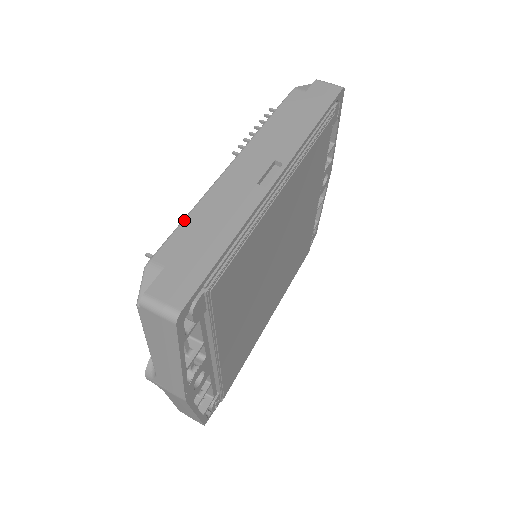
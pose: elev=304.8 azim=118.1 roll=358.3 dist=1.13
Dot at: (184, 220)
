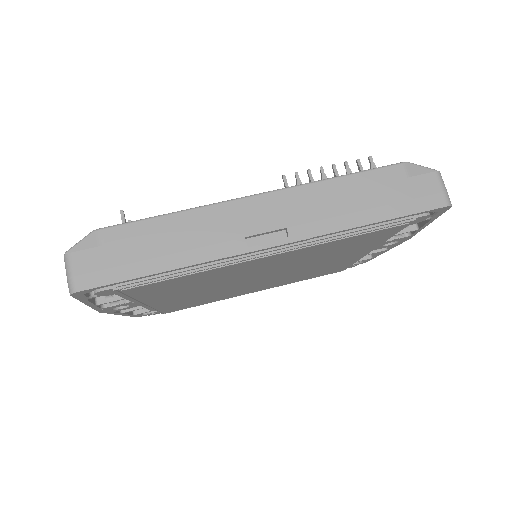
Dot at: (157, 217)
